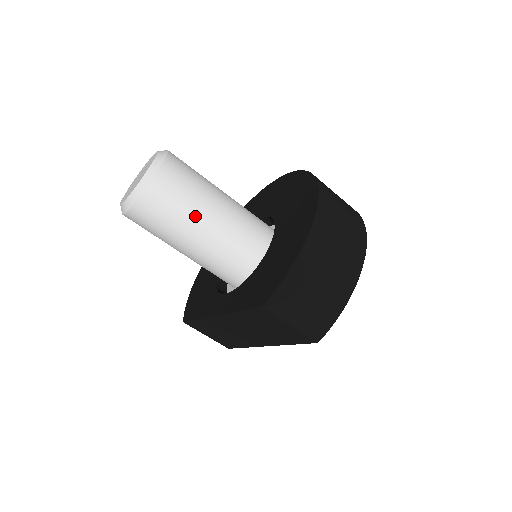
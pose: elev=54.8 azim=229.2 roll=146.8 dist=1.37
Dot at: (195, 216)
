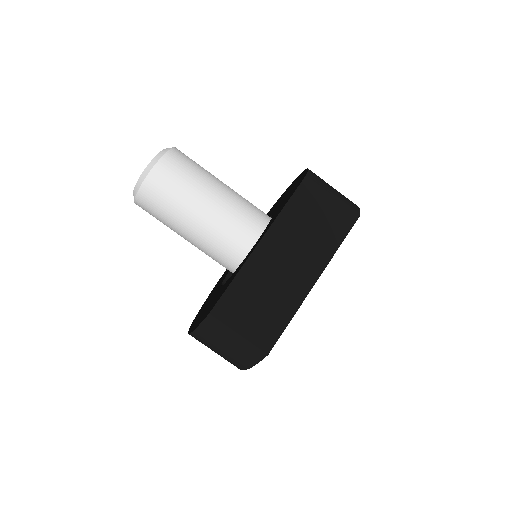
Dot at: (212, 176)
